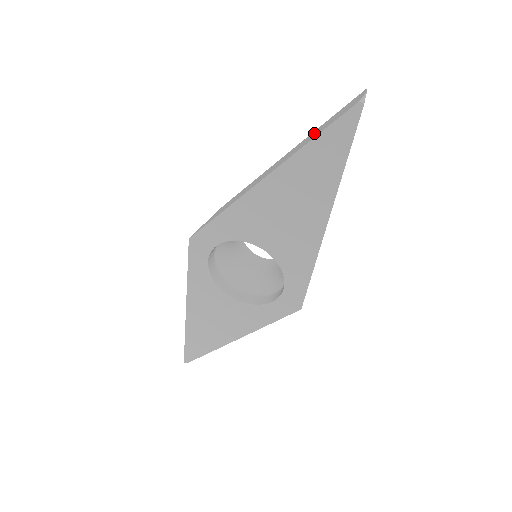
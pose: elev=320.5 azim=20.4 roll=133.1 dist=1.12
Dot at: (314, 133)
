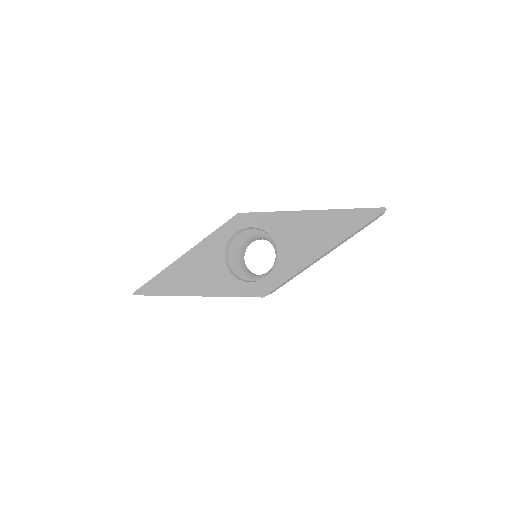
Dot at: occluded
